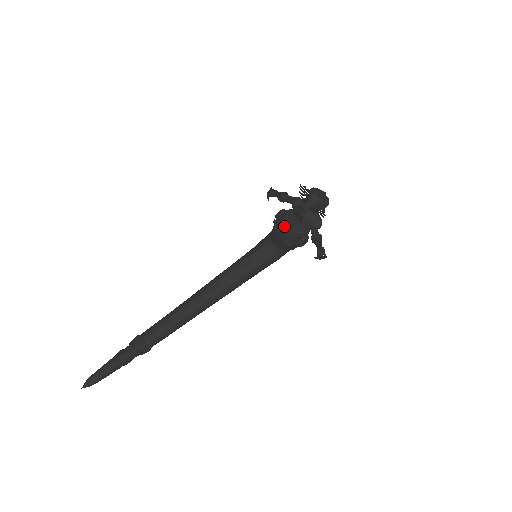
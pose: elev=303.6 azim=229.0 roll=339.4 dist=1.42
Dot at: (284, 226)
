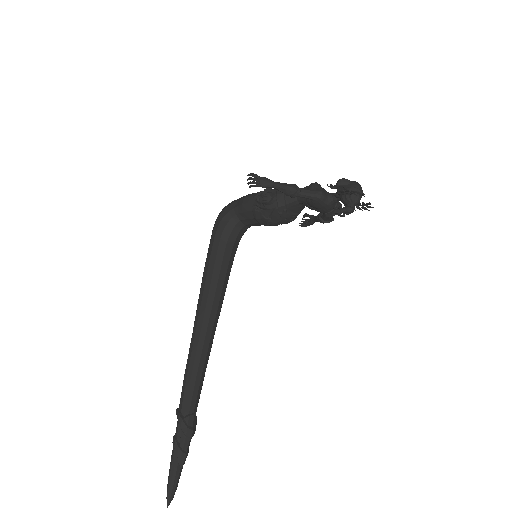
Dot at: (283, 215)
